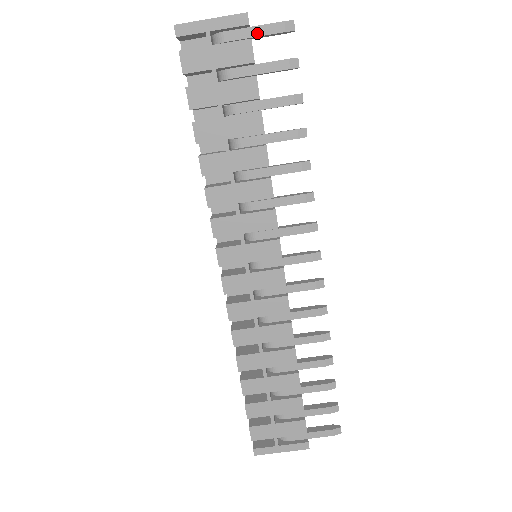
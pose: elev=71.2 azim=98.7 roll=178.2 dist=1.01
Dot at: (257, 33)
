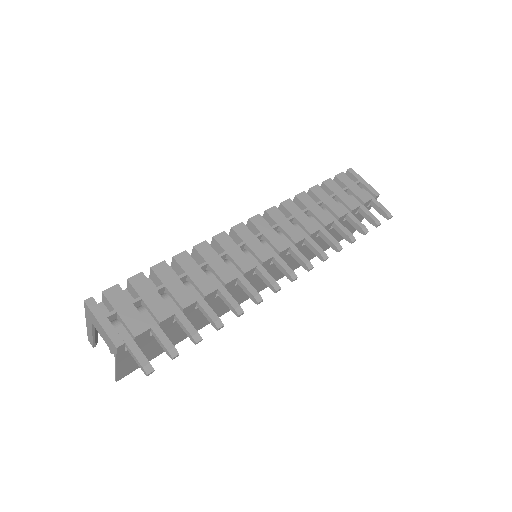
Dot at: (375, 202)
